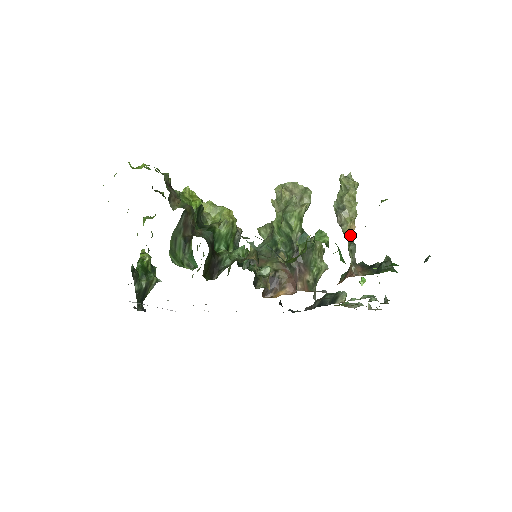
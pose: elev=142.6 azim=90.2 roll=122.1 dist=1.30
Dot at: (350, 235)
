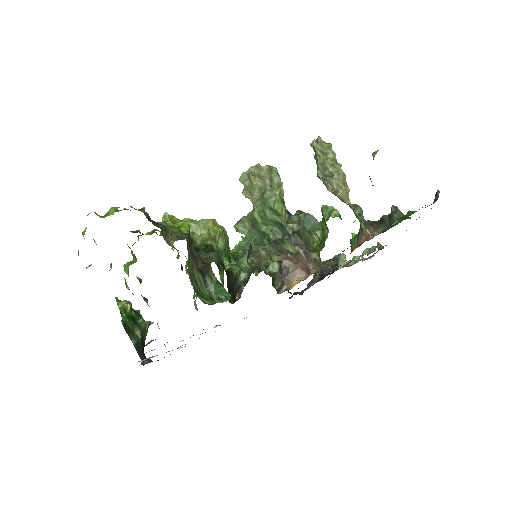
Dot at: (349, 199)
